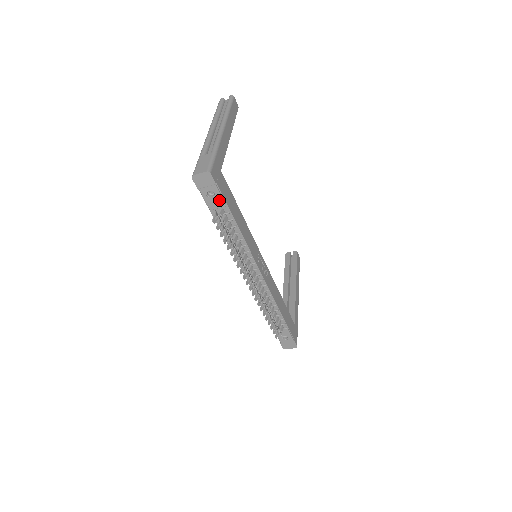
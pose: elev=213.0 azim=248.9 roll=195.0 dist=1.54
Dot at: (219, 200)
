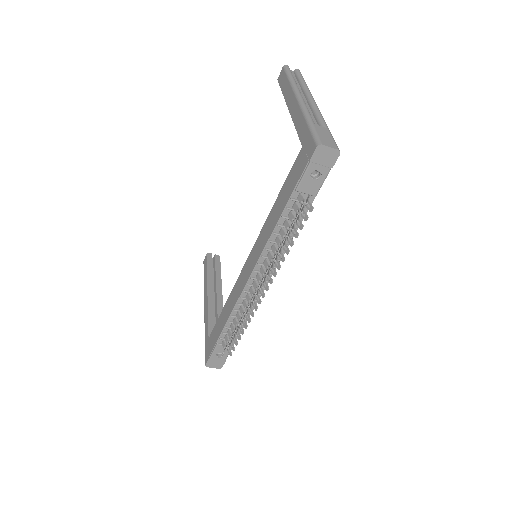
Dot at: (316, 186)
